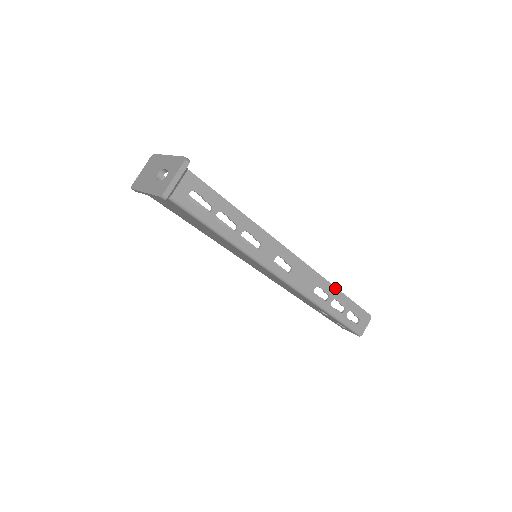
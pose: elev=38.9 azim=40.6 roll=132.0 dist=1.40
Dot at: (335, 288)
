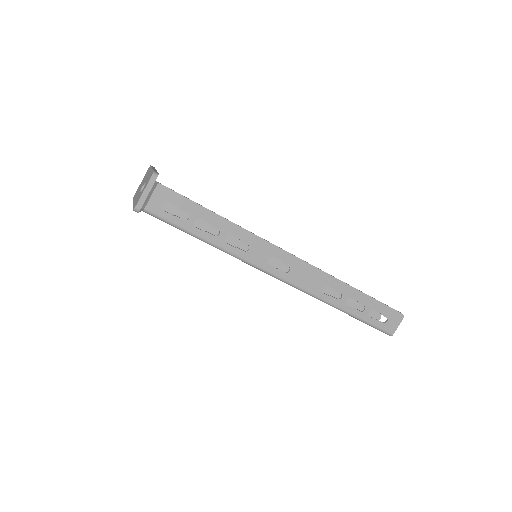
Dot at: (349, 286)
